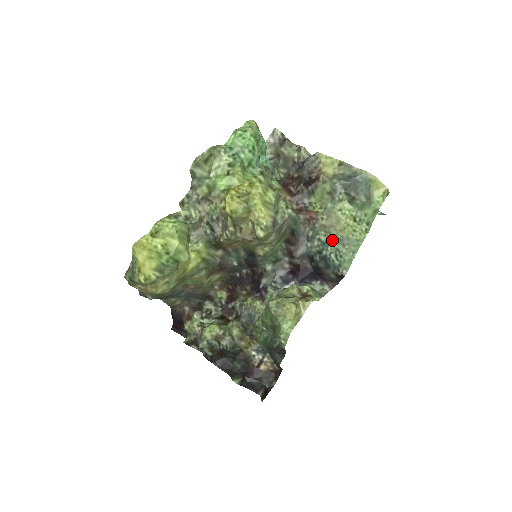
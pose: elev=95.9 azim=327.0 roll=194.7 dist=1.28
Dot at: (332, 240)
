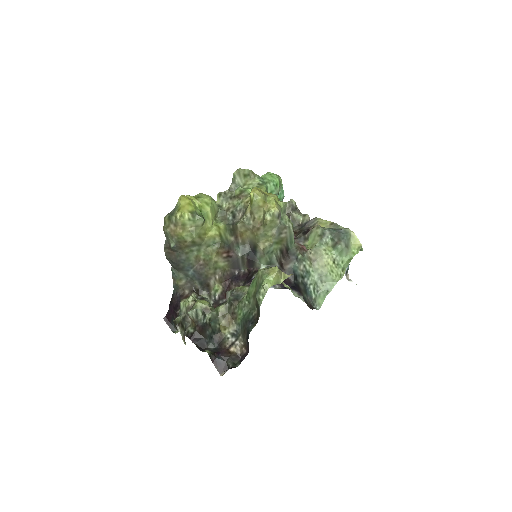
Dot at: (314, 273)
